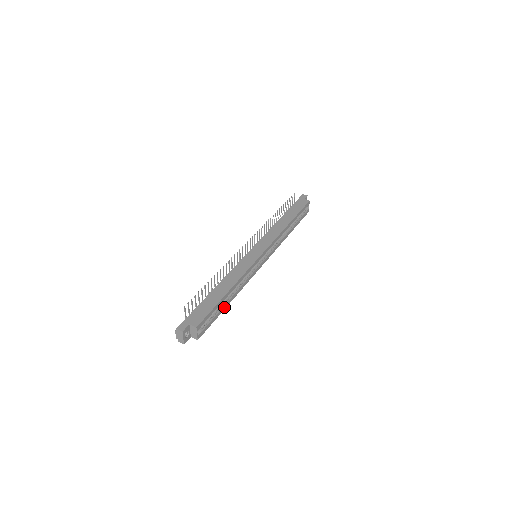
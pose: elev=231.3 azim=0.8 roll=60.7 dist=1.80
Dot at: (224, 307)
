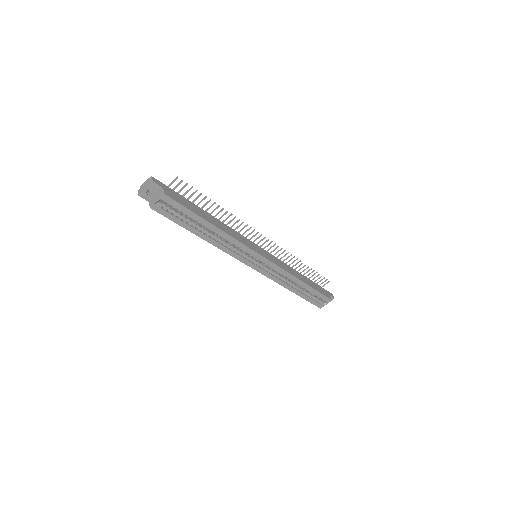
Dot at: (194, 230)
